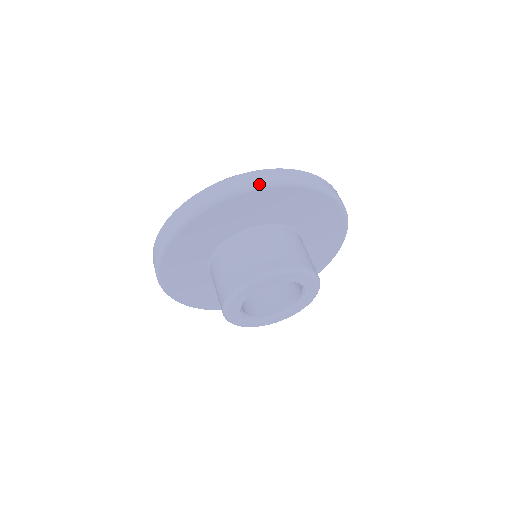
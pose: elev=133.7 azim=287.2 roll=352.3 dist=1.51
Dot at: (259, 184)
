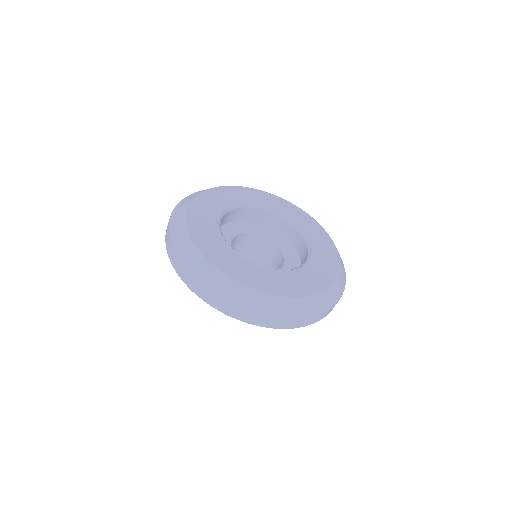
Dot at: occluded
